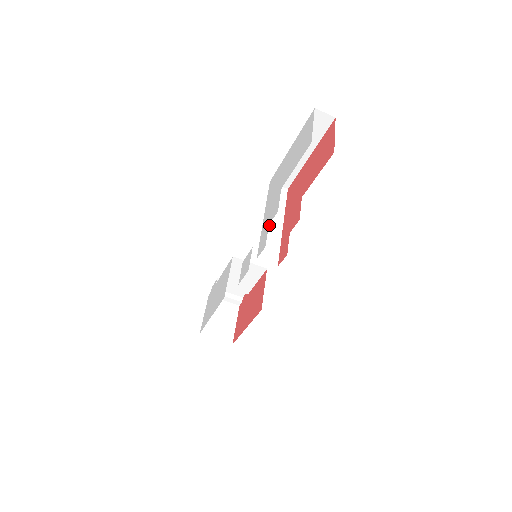
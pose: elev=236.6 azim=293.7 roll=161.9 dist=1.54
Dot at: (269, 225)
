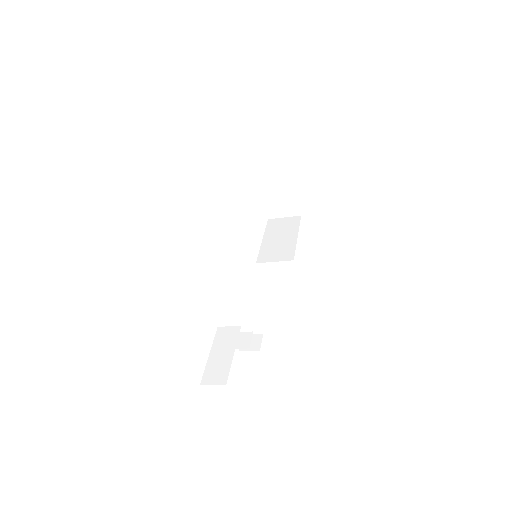
Dot at: (237, 302)
